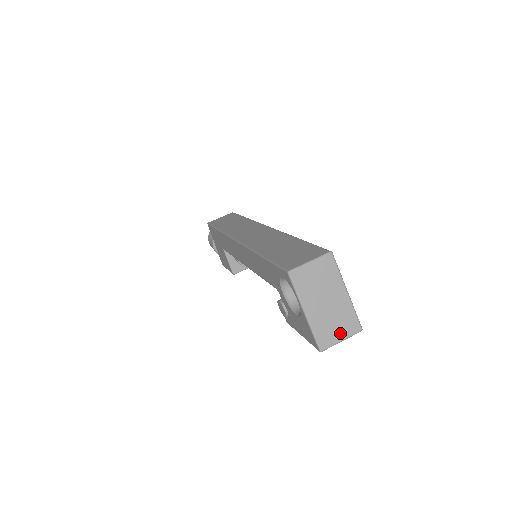
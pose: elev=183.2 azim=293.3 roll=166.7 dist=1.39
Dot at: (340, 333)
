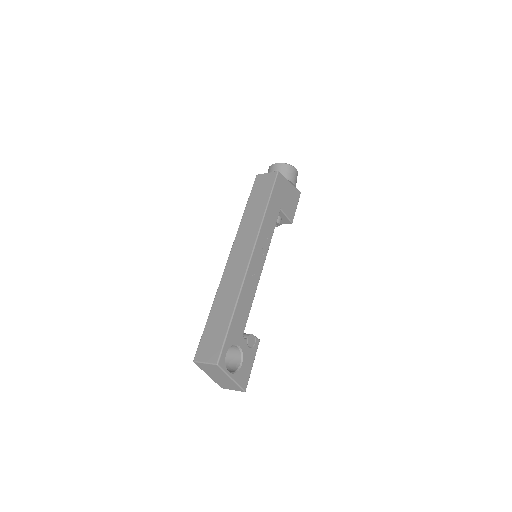
Dot at: (231, 388)
